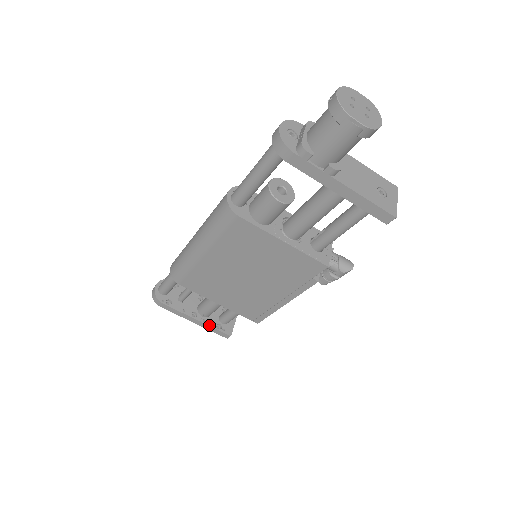
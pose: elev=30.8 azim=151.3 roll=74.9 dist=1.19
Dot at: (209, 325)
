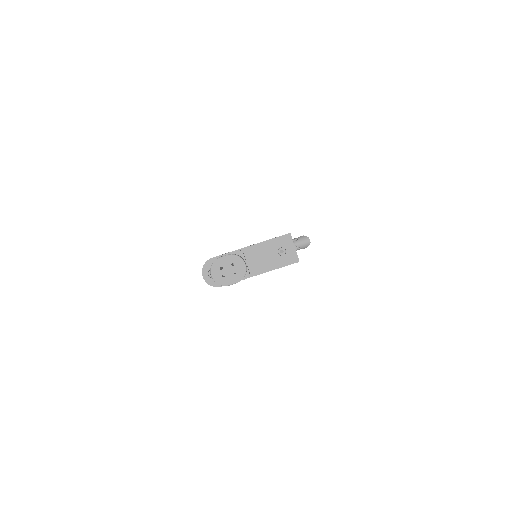
Dot at: occluded
